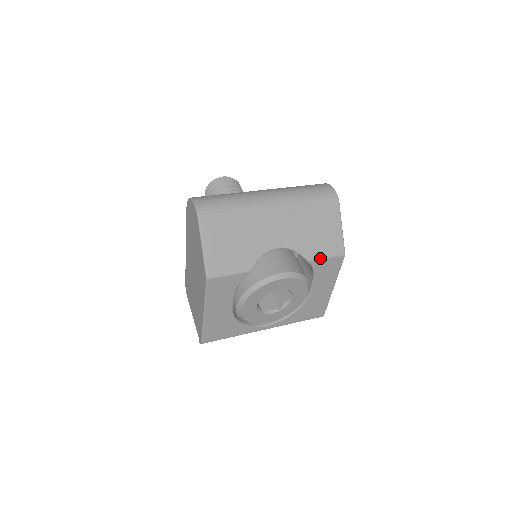
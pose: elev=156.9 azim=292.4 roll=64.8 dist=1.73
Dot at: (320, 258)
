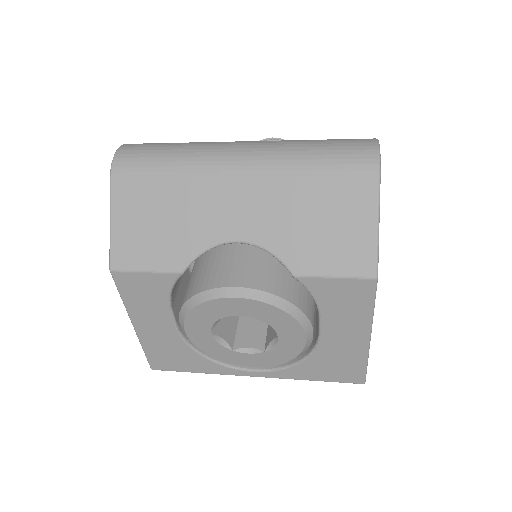
Dot at: (319, 274)
